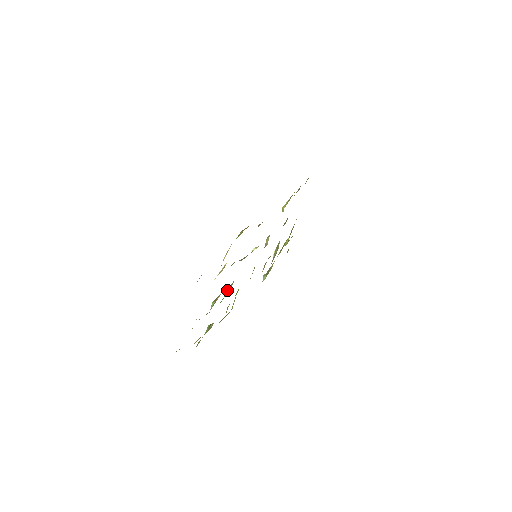
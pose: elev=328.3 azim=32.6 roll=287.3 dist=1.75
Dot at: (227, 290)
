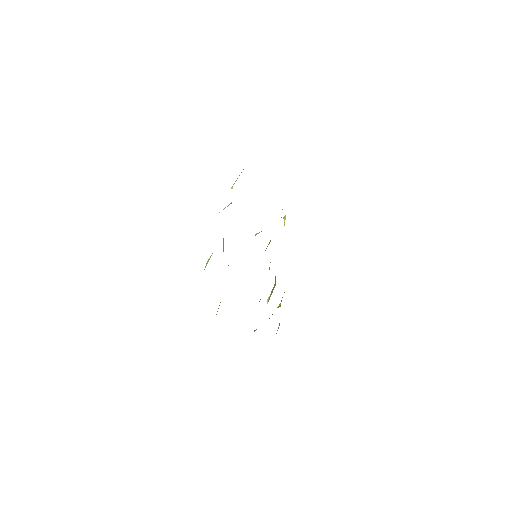
Dot at: occluded
